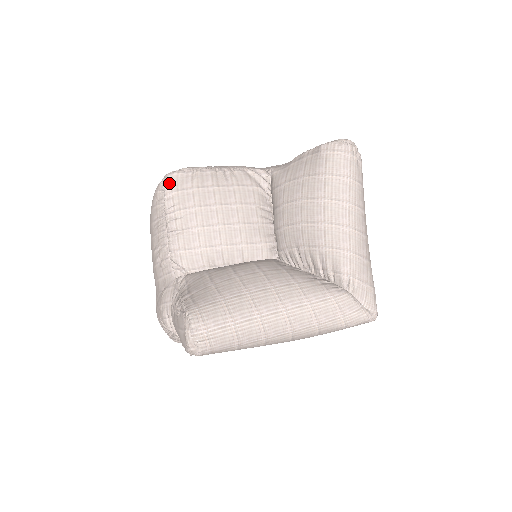
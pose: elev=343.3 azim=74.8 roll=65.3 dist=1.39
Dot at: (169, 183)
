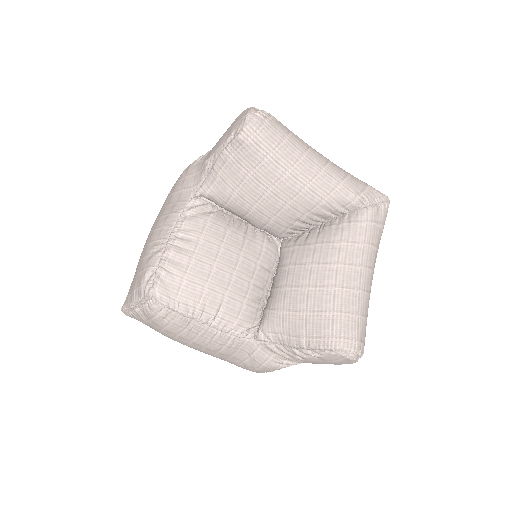
Dot at: (164, 298)
